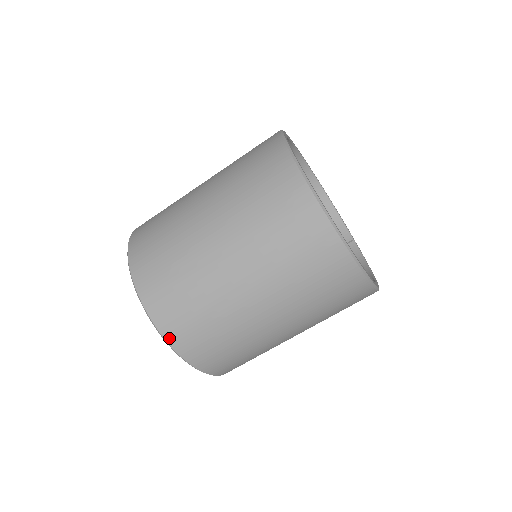
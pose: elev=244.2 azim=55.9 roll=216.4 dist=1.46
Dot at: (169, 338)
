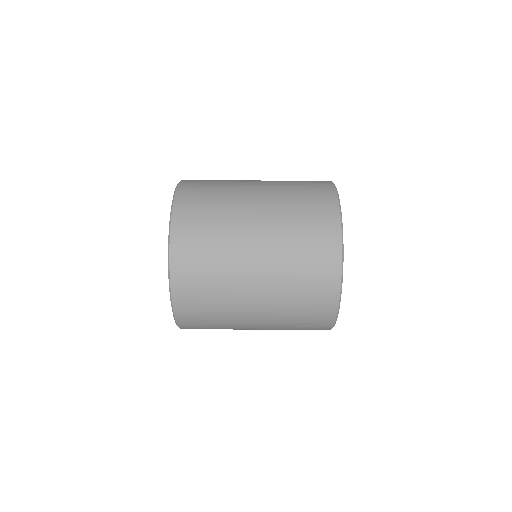
Dot at: (179, 194)
